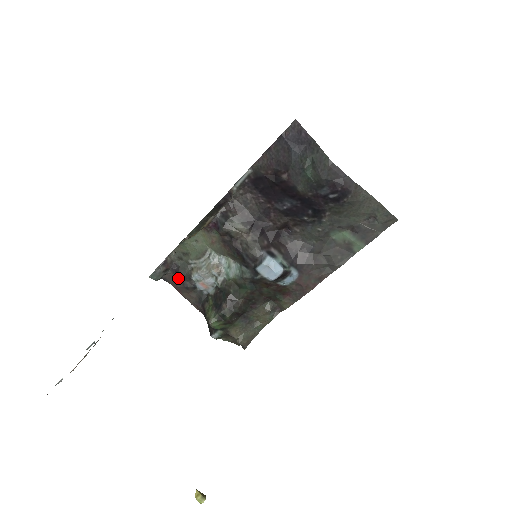
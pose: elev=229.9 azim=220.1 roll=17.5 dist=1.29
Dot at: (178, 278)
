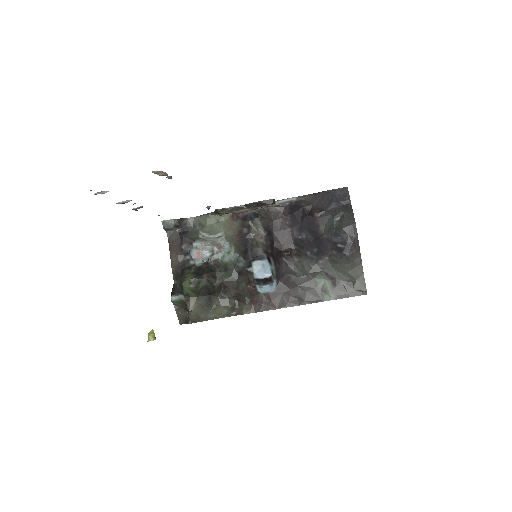
Dot at: (180, 239)
